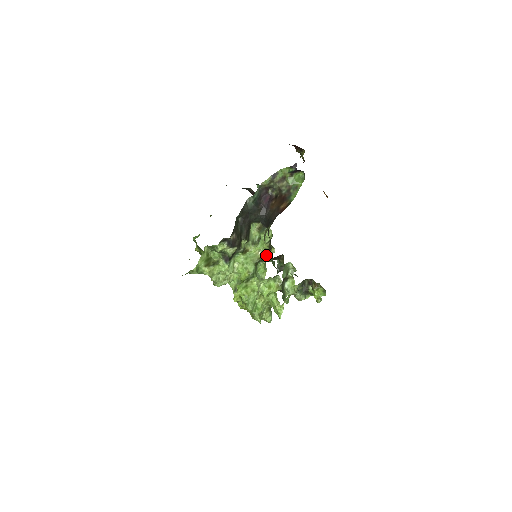
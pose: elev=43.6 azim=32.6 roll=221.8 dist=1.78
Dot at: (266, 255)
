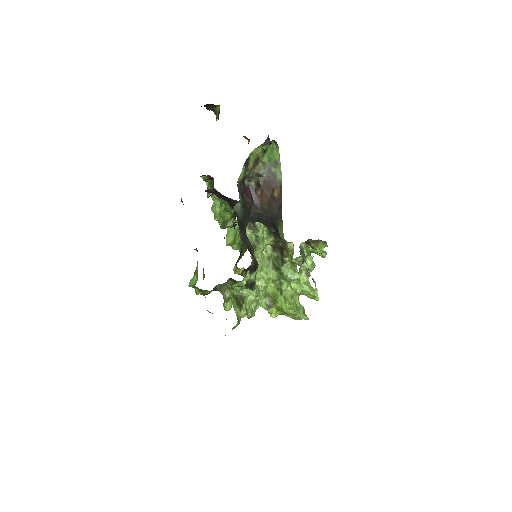
Dot at: (278, 252)
